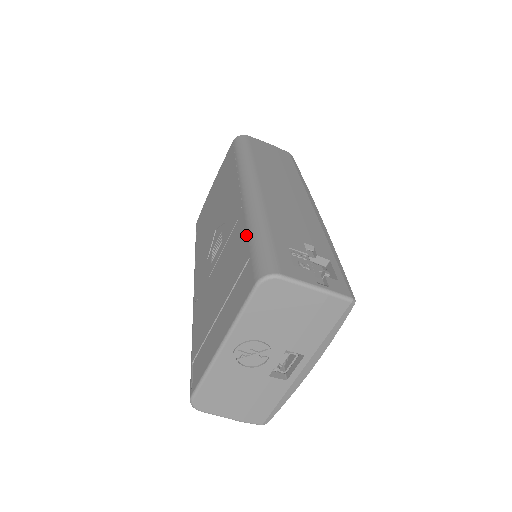
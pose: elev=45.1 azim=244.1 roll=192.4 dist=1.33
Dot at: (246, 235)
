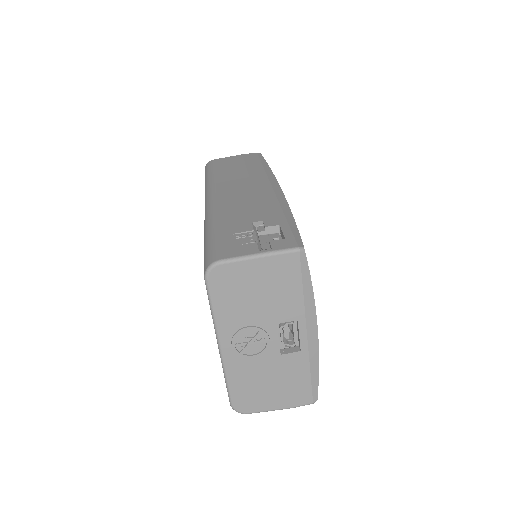
Dot at: occluded
